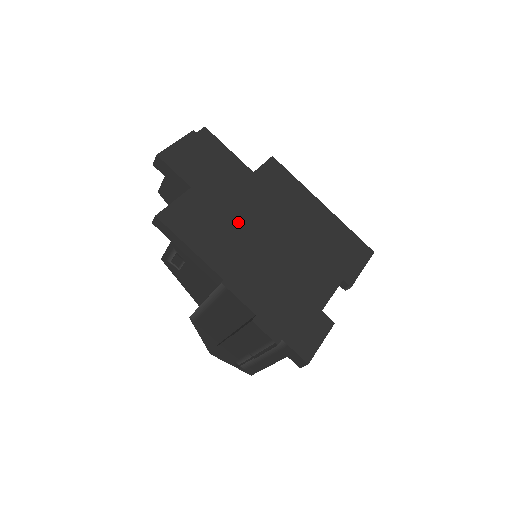
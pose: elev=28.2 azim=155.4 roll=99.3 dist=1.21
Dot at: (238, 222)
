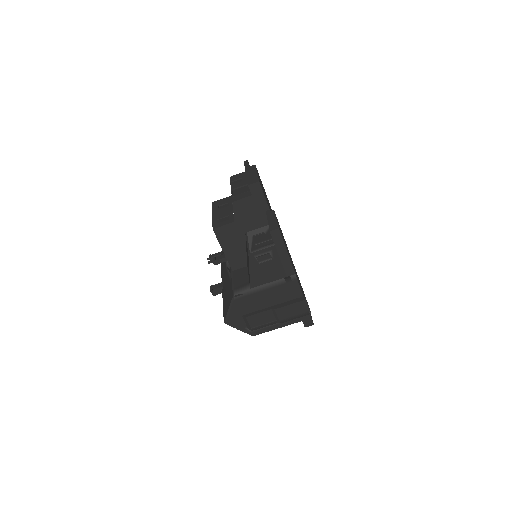
Dot at: occluded
